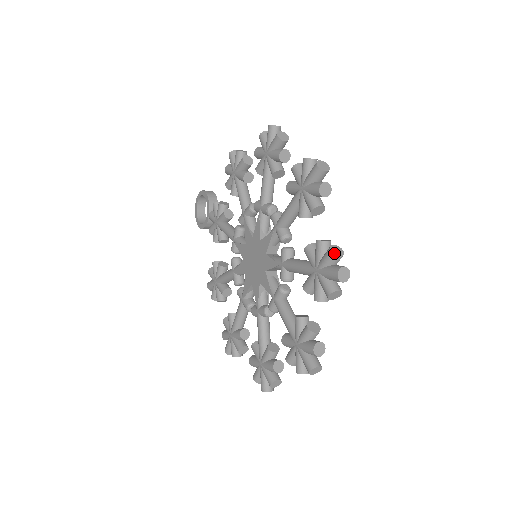
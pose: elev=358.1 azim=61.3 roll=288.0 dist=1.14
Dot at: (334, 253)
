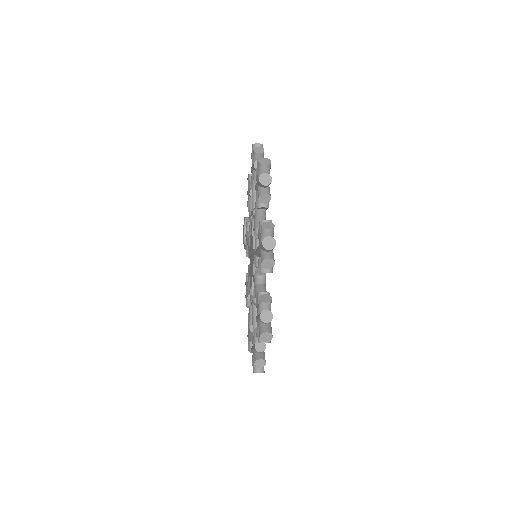
Dot at: (263, 227)
